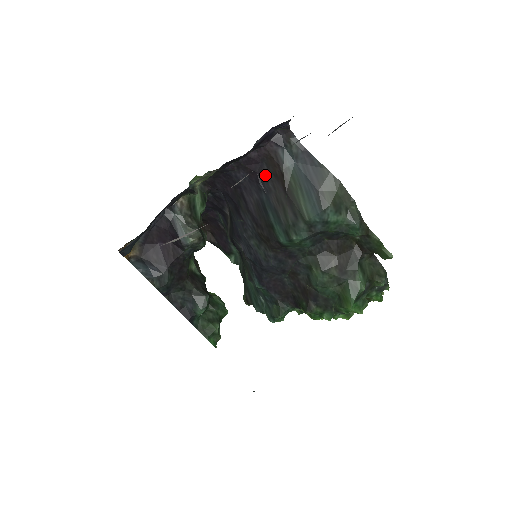
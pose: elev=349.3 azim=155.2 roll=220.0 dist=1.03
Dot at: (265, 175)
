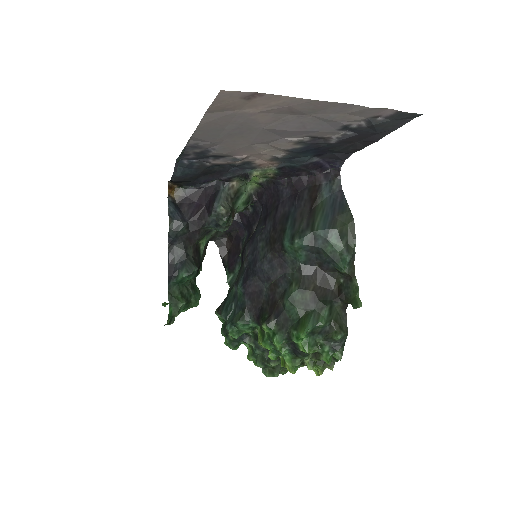
Dot at: (303, 195)
